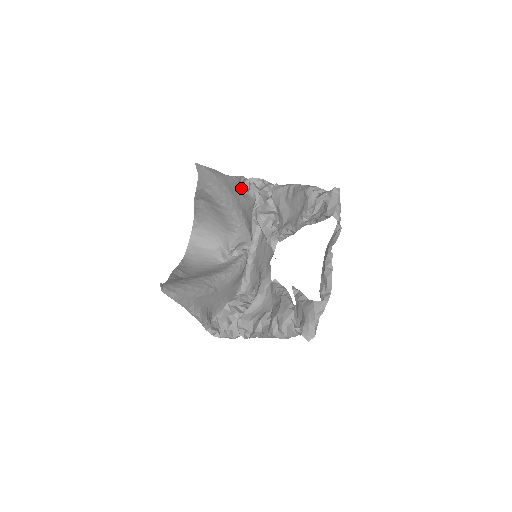
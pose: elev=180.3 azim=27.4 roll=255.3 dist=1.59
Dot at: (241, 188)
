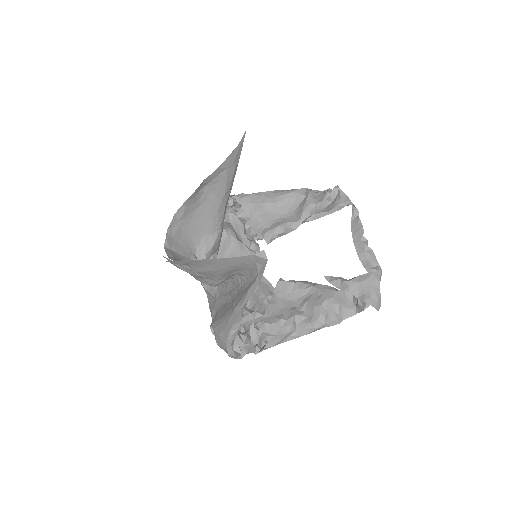
Dot at: occluded
